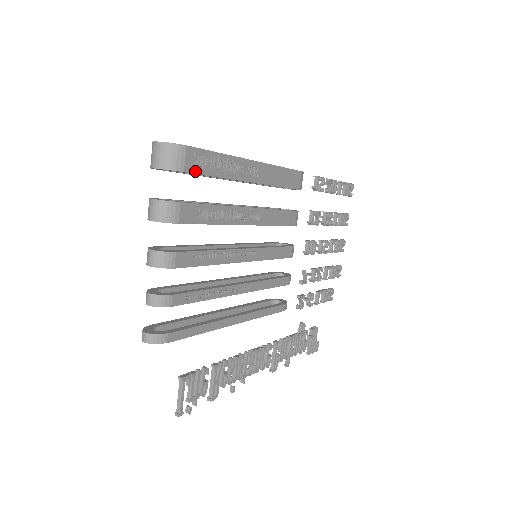
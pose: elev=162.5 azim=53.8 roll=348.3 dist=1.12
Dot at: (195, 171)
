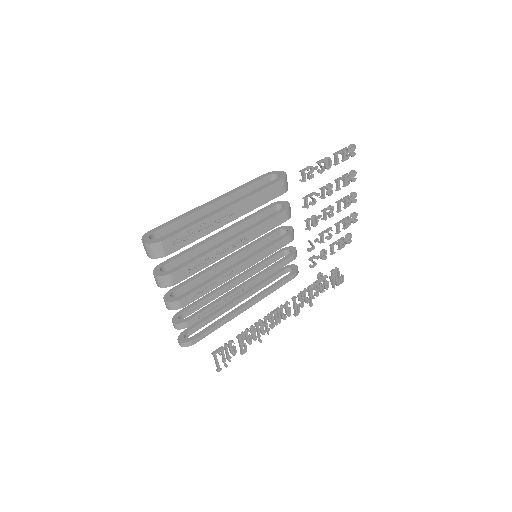
Dot at: (175, 250)
